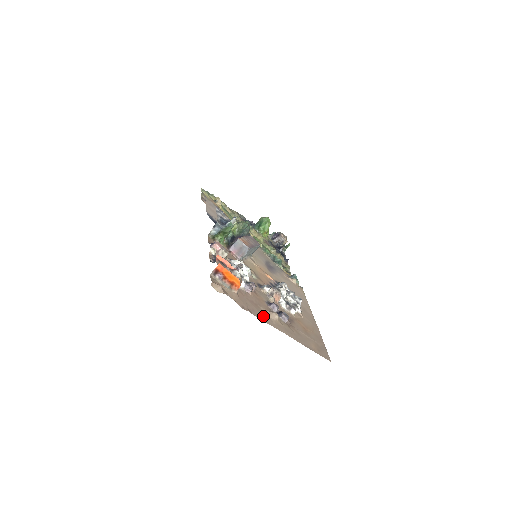
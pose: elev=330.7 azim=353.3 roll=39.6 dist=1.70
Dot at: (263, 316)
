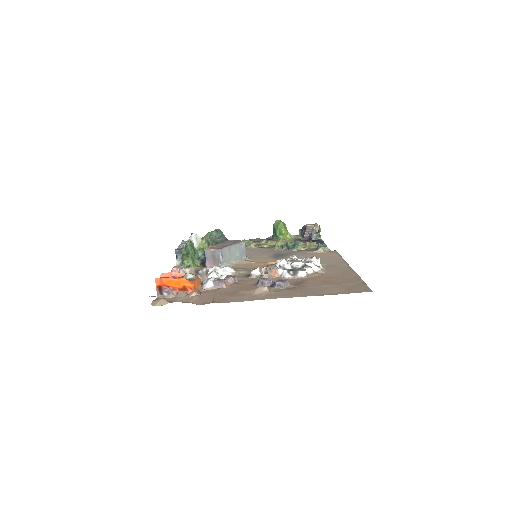
Dot at: (240, 298)
